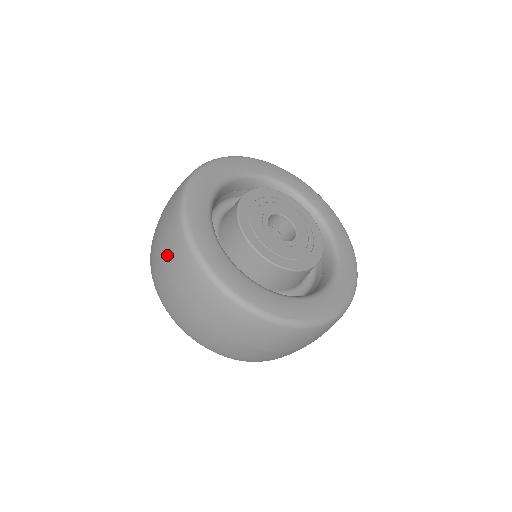
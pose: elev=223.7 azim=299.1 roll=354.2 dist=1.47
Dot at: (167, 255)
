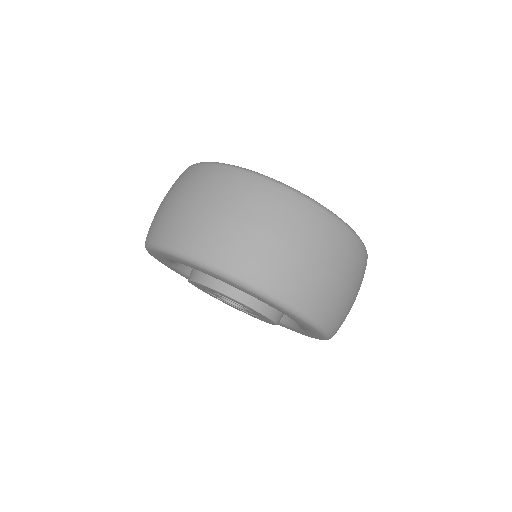
Dot at: (170, 190)
